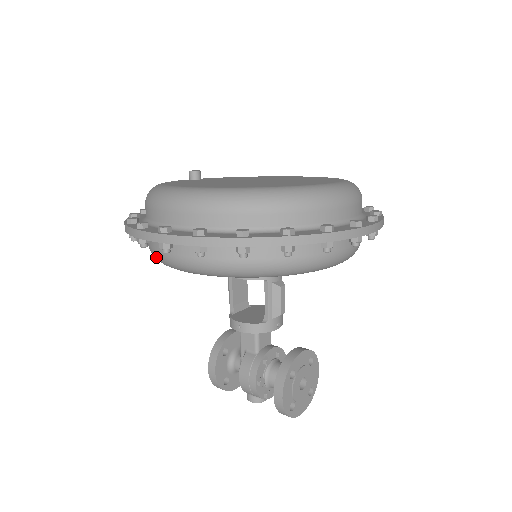
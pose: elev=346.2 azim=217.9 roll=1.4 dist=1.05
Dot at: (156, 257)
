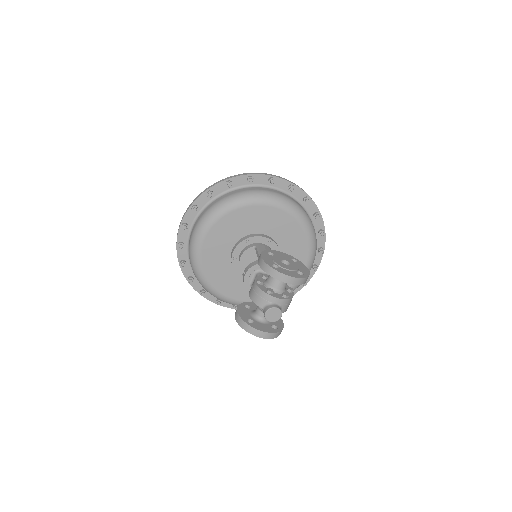
Dot at: (190, 258)
